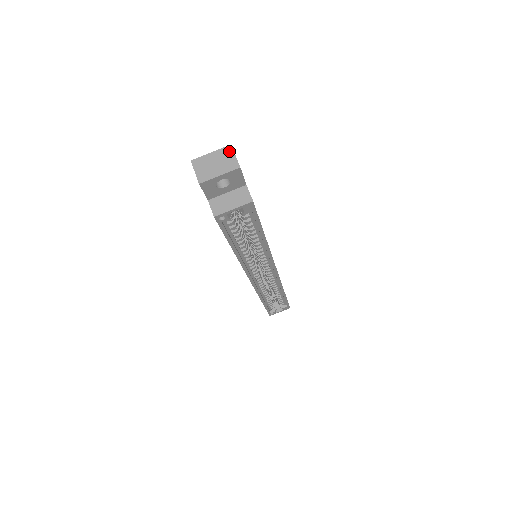
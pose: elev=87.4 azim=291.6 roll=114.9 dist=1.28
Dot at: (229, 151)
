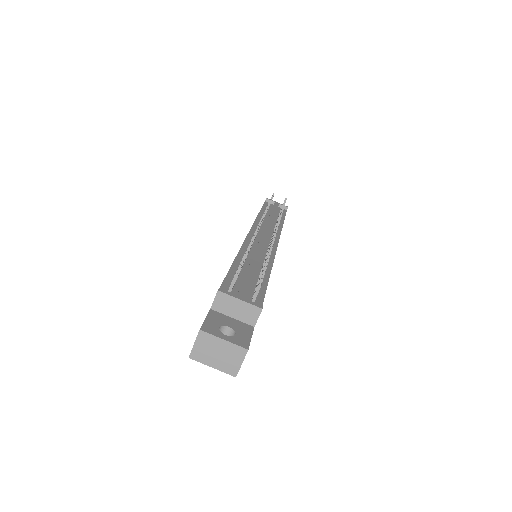
Dot at: (241, 354)
